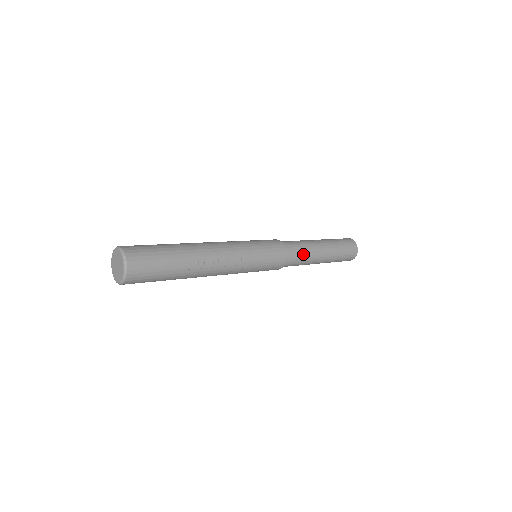
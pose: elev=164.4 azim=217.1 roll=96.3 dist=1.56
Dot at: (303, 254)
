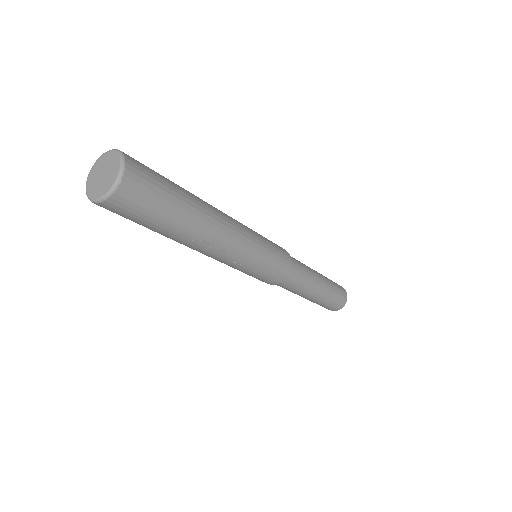
Dot at: (298, 285)
